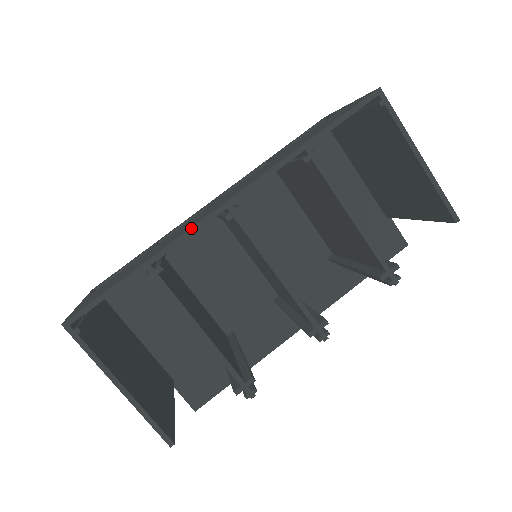
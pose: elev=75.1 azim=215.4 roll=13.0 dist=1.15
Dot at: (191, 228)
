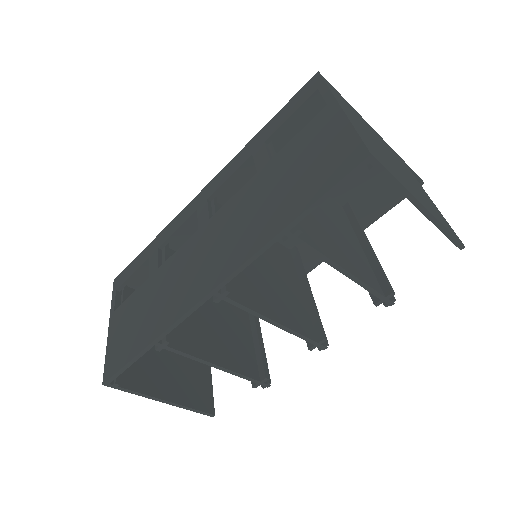
Dot at: (184, 315)
